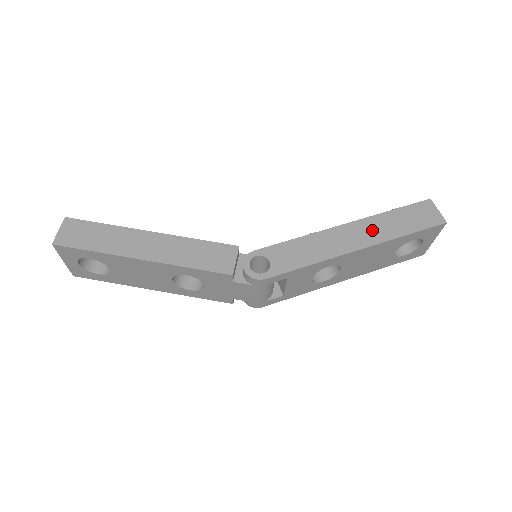
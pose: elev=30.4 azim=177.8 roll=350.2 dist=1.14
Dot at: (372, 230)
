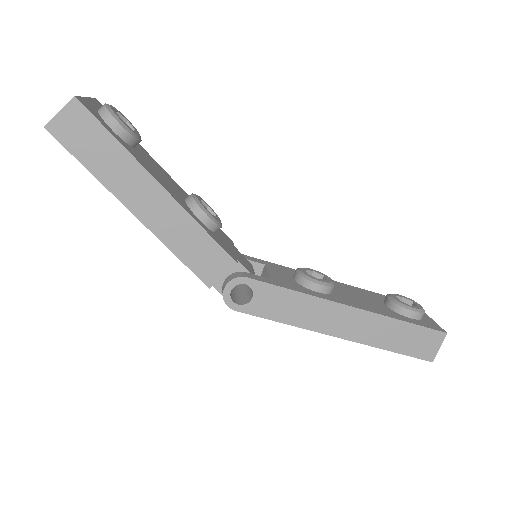
Dot at: (367, 328)
